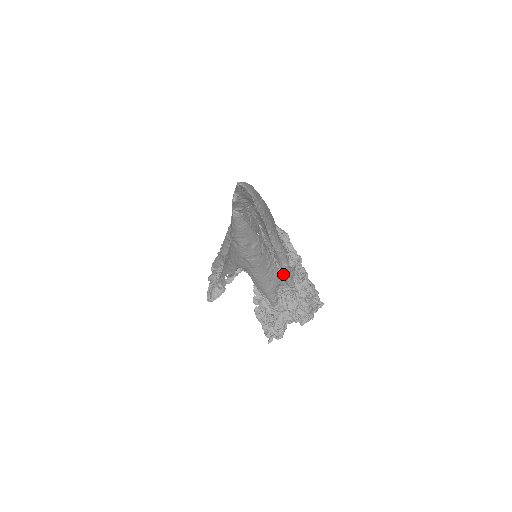
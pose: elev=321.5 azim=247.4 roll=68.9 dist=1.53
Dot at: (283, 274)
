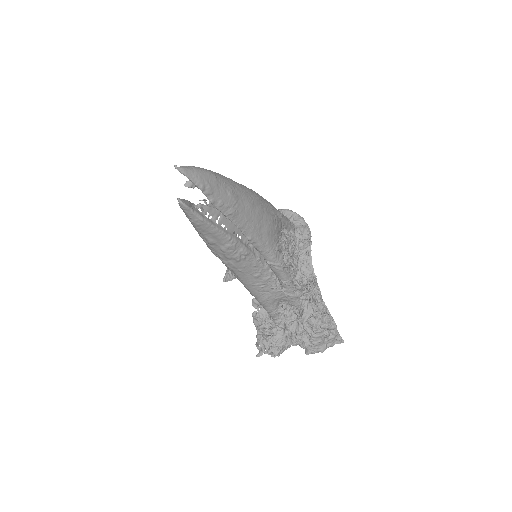
Dot at: occluded
